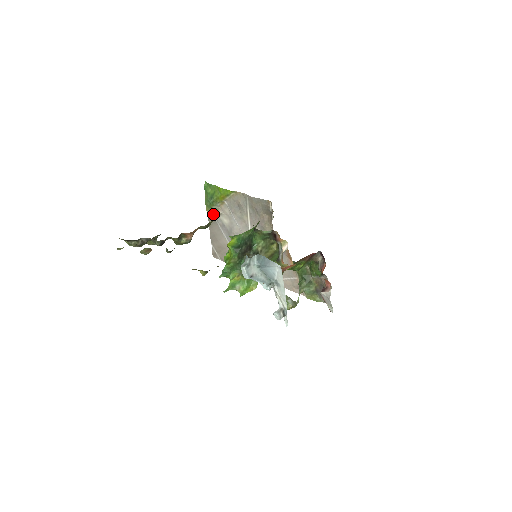
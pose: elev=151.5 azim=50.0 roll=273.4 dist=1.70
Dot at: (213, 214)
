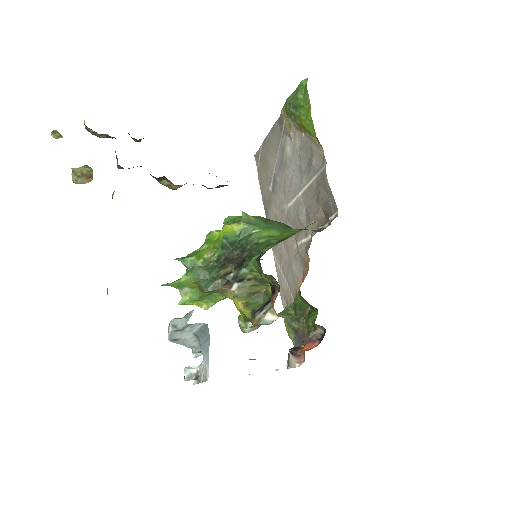
Dot at: (285, 123)
